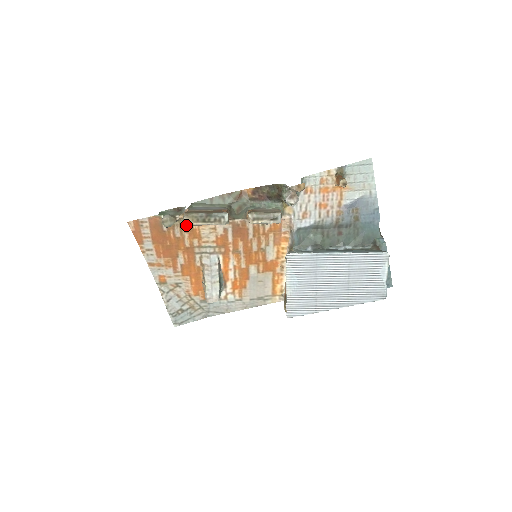
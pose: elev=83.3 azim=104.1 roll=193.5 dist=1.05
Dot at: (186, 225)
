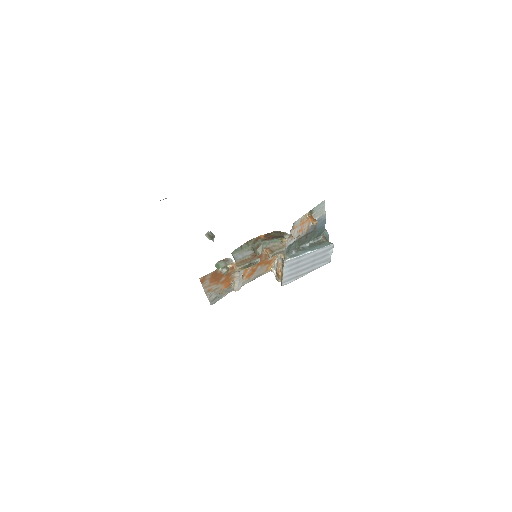
Dot at: (231, 267)
